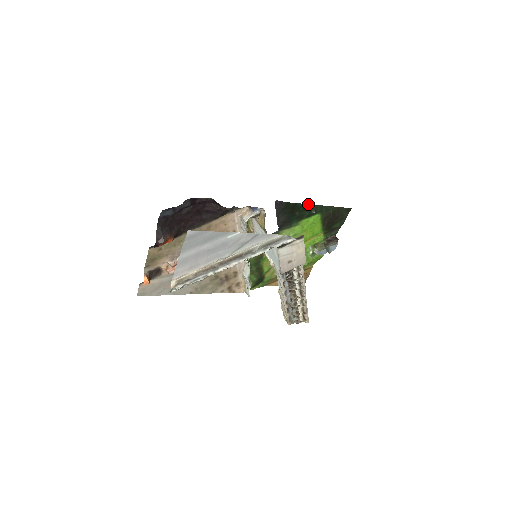
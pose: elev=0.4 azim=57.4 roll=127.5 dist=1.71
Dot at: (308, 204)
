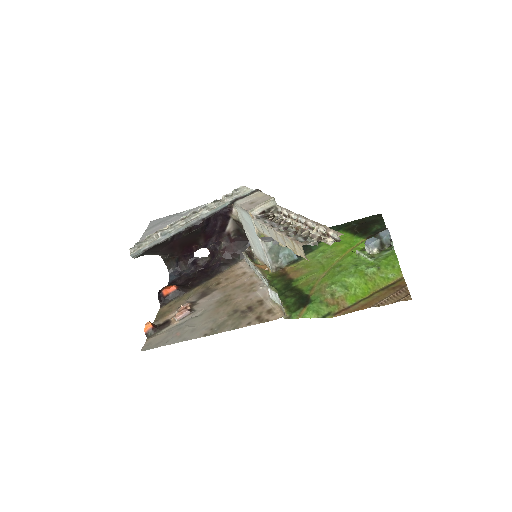
Dot at: occluded
